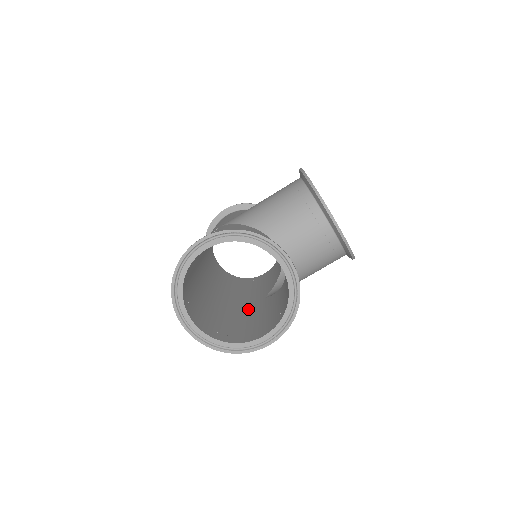
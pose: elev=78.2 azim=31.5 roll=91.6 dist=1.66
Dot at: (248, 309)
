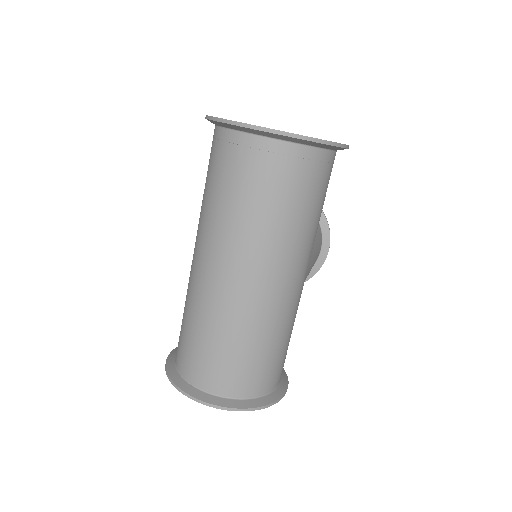
Dot at: (301, 255)
